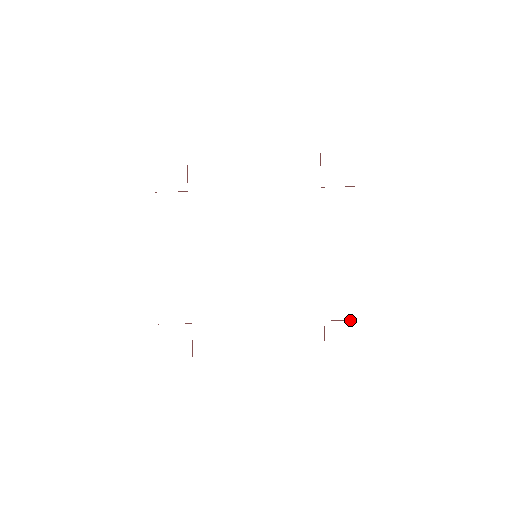
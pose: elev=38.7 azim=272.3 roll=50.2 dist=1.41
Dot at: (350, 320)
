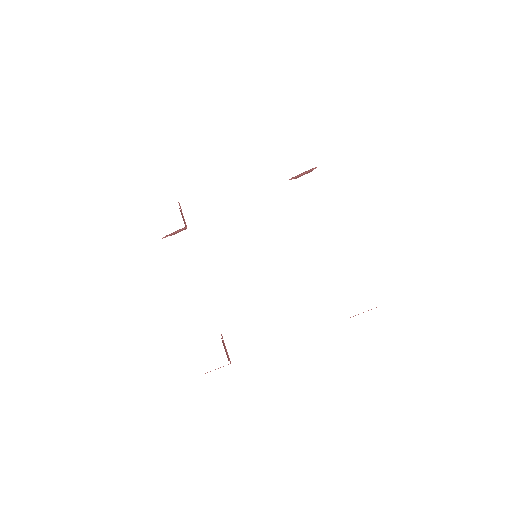
Dot at: occluded
